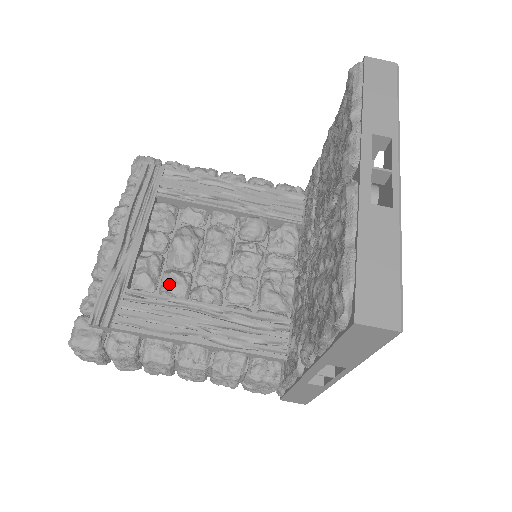
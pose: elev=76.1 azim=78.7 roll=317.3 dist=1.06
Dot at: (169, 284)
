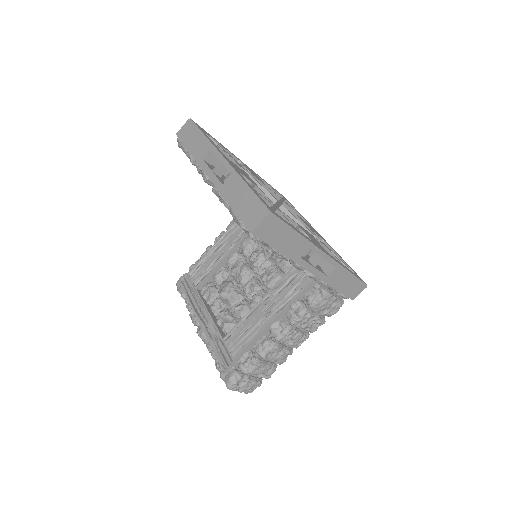
Dot at: (239, 315)
